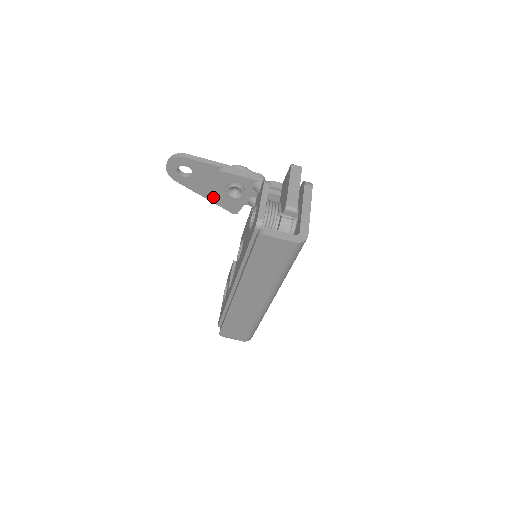
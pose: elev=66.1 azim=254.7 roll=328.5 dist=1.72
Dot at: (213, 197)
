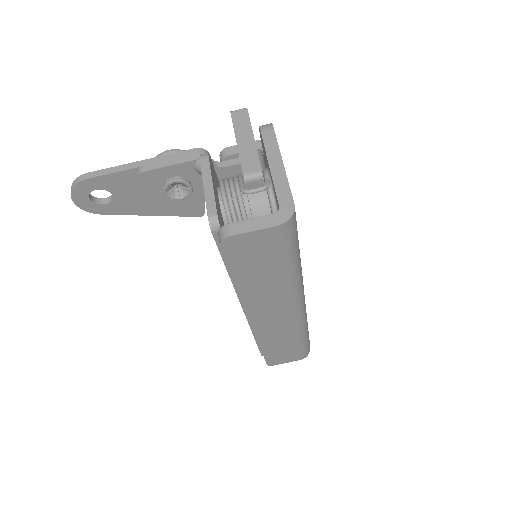
Dot at: (160, 210)
